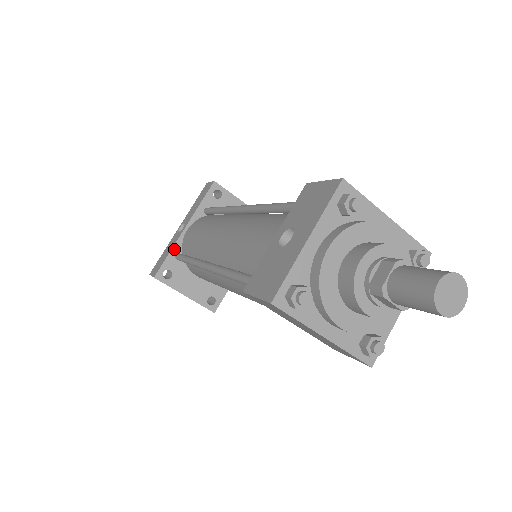
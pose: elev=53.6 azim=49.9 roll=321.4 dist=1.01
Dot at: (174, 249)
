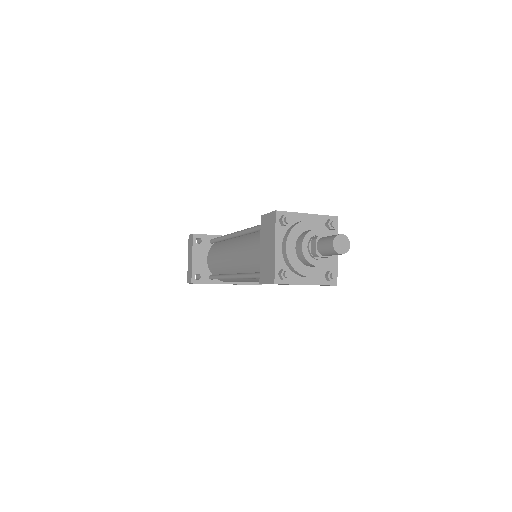
Dot at: (215, 236)
